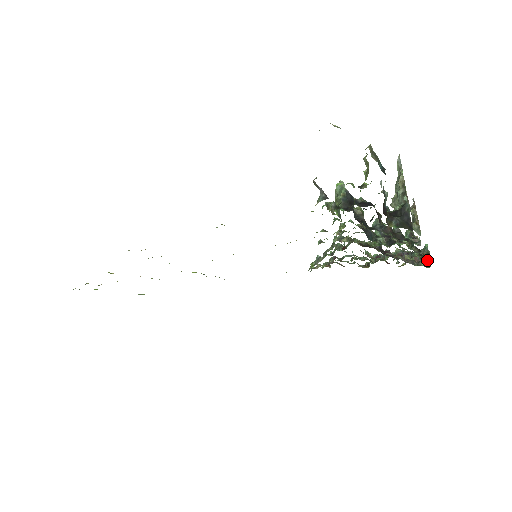
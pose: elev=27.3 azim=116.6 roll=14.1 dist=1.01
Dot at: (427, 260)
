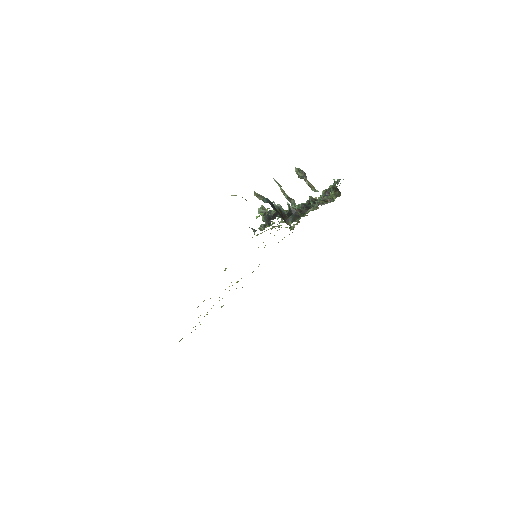
Dot at: (336, 194)
